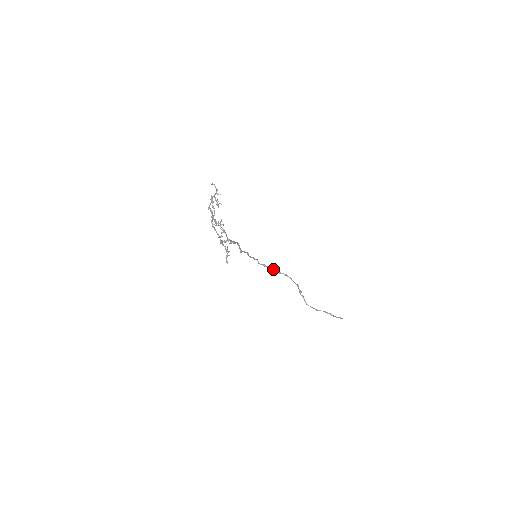
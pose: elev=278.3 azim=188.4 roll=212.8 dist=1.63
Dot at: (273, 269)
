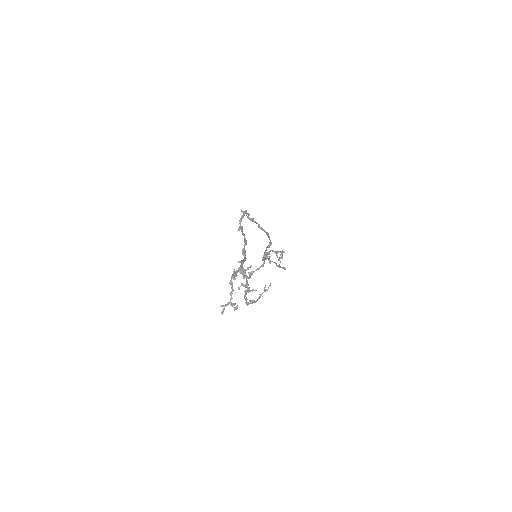
Dot at: (258, 225)
